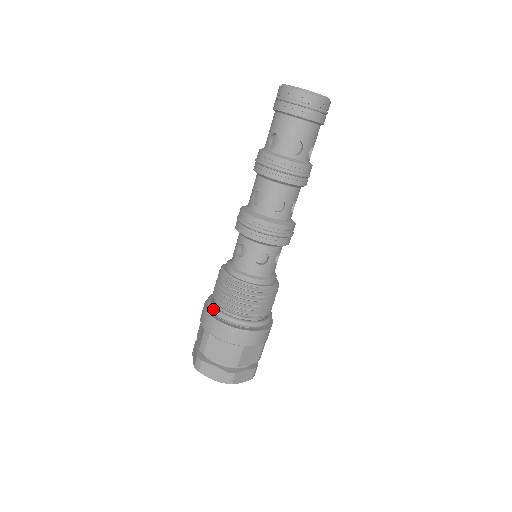
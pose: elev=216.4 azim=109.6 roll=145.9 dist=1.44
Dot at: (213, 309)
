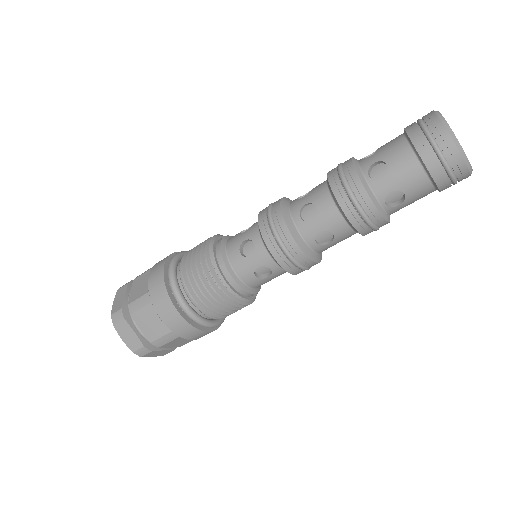
Dot at: (173, 282)
